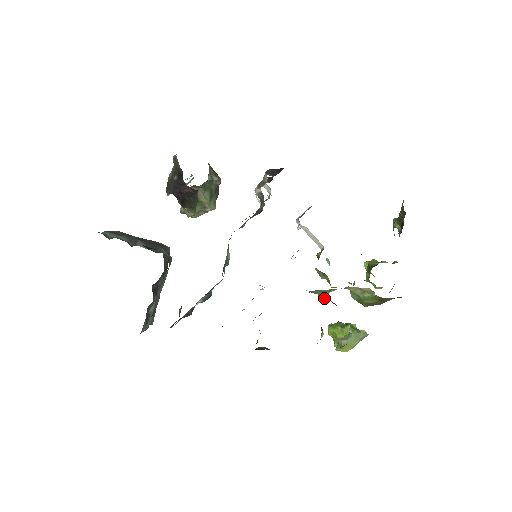
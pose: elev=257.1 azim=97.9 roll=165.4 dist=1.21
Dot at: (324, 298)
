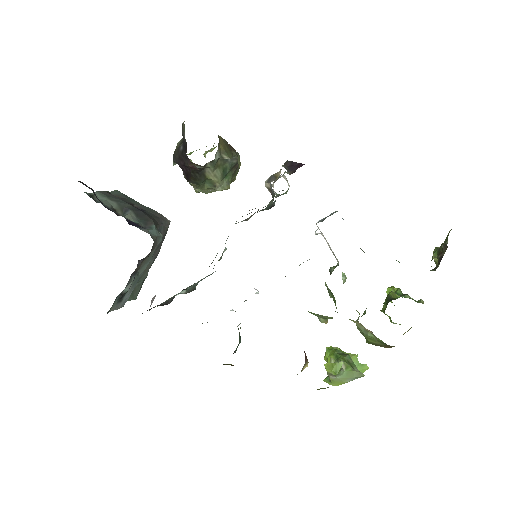
Dot at: (324, 321)
